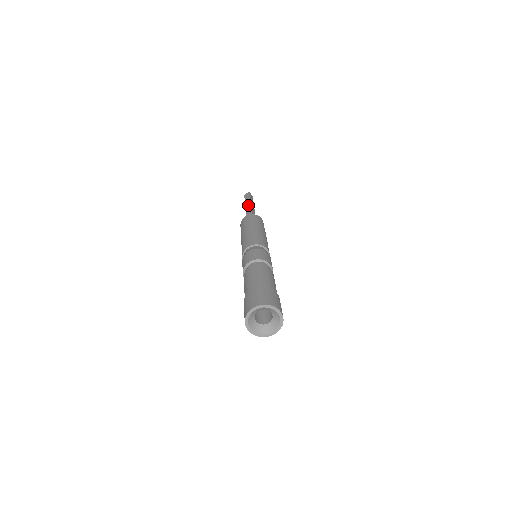
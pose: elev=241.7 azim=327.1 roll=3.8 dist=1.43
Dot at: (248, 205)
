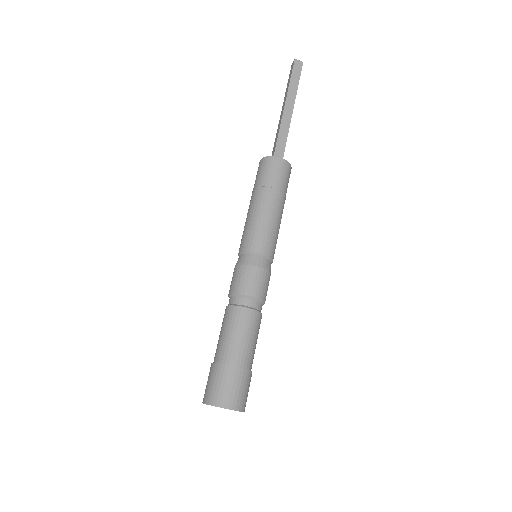
Dot at: (282, 107)
